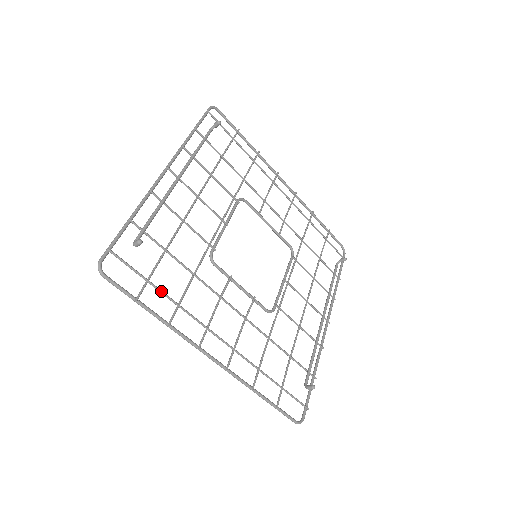
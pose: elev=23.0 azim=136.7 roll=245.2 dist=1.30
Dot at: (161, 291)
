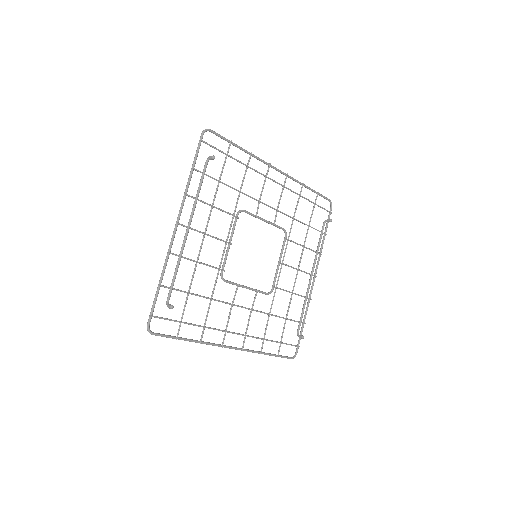
Dot at: (191, 324)
